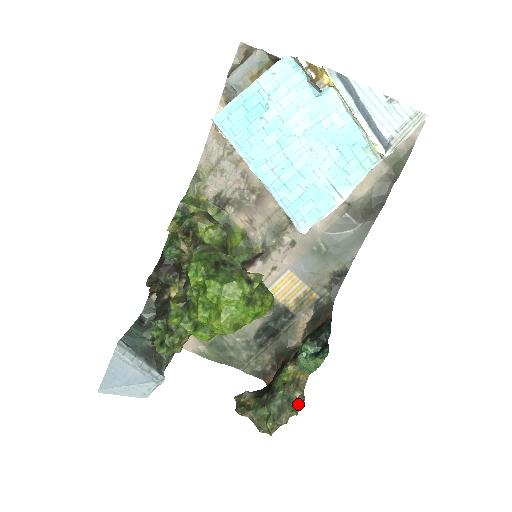
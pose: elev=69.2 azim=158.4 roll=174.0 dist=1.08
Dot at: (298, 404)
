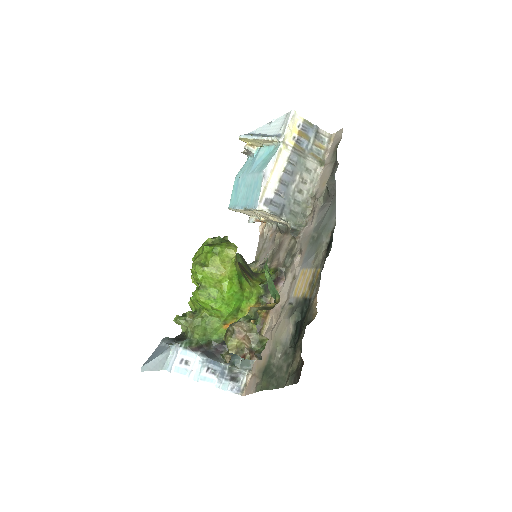
Dot at: occluded
